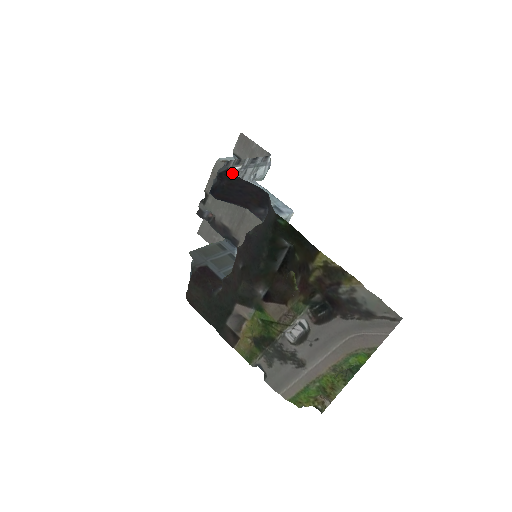
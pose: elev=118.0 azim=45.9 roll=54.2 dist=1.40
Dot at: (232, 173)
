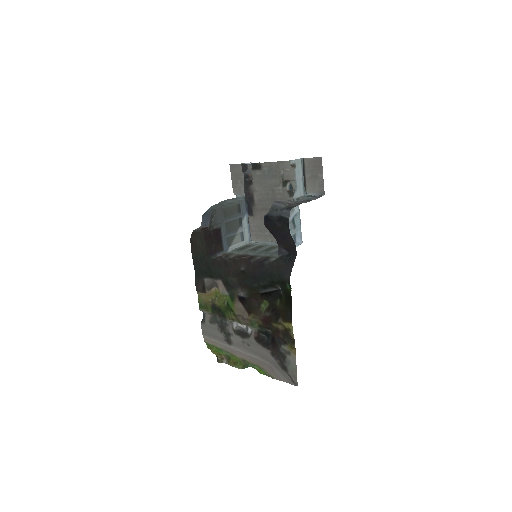
Dot at: occluded
